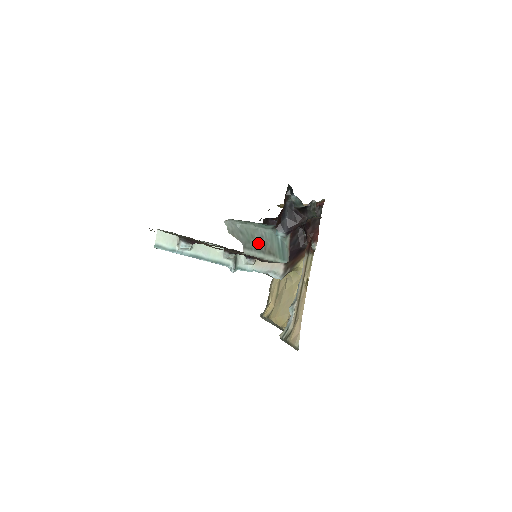
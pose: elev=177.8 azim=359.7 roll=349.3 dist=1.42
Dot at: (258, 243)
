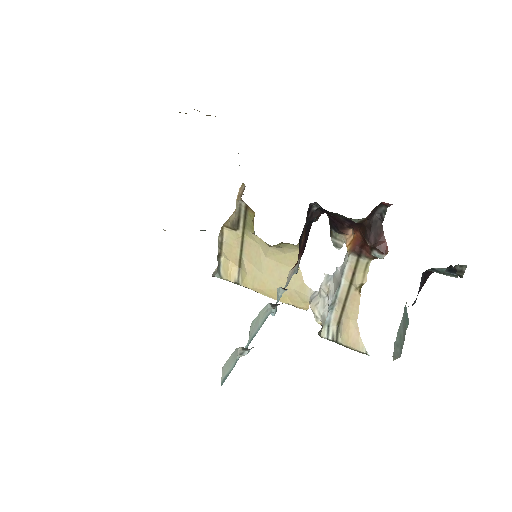
Dot at: (403, 338)
